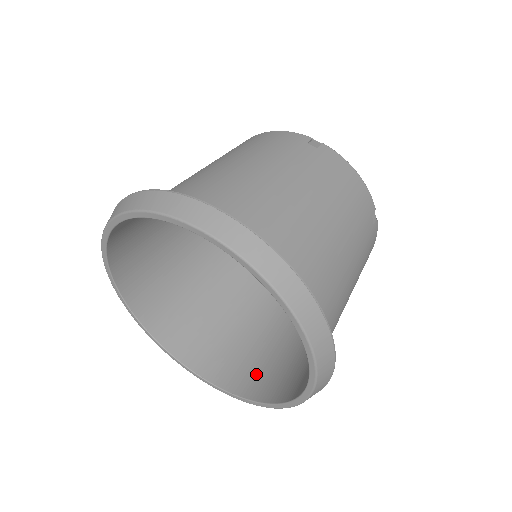
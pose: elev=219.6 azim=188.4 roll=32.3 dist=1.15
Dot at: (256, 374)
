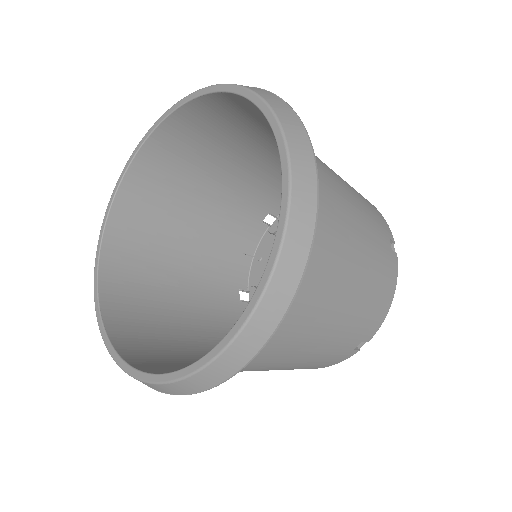
Dot at: (135, 328)
